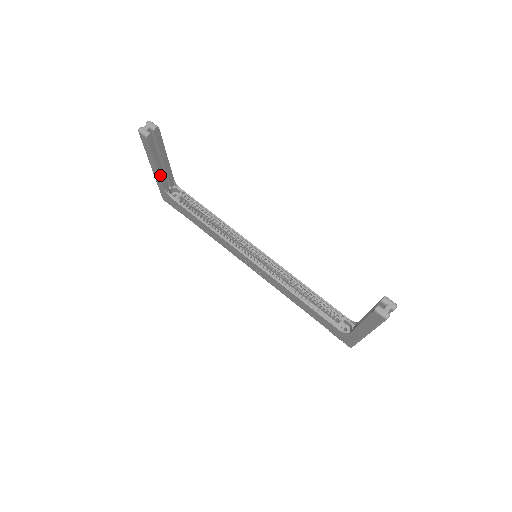
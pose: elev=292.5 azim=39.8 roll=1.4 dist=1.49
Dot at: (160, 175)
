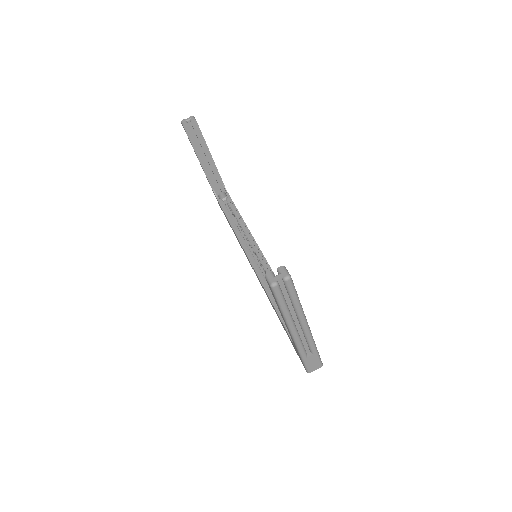
Dot at: (205, 172)
